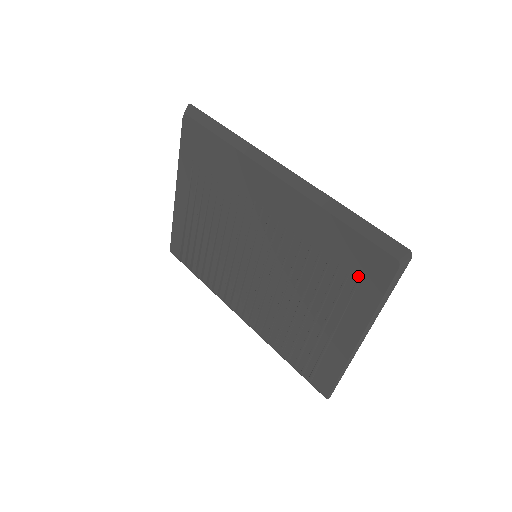
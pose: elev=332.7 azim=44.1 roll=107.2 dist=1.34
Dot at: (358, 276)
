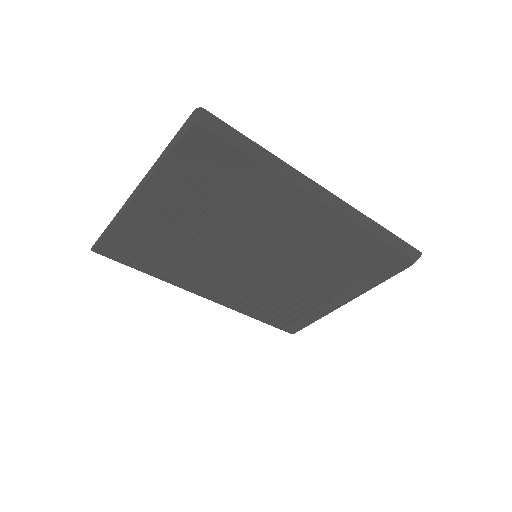
Dot at: (373, 269)
